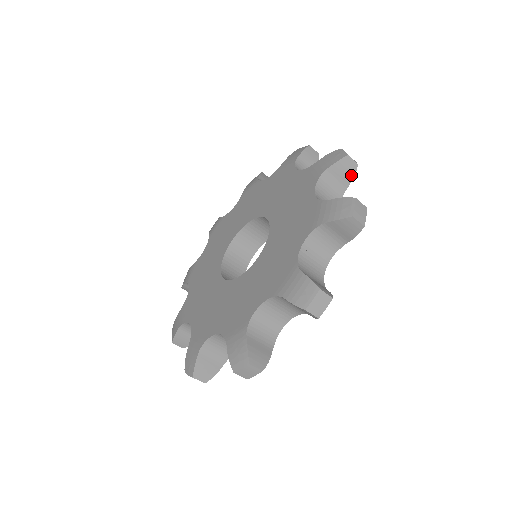
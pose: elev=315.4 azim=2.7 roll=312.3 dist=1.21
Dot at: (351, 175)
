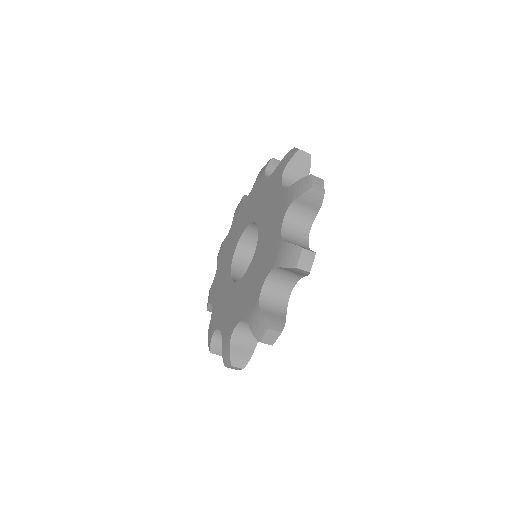
Dot at: occluded
